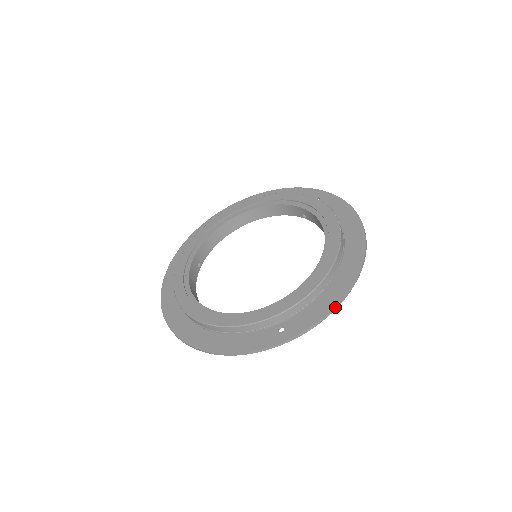
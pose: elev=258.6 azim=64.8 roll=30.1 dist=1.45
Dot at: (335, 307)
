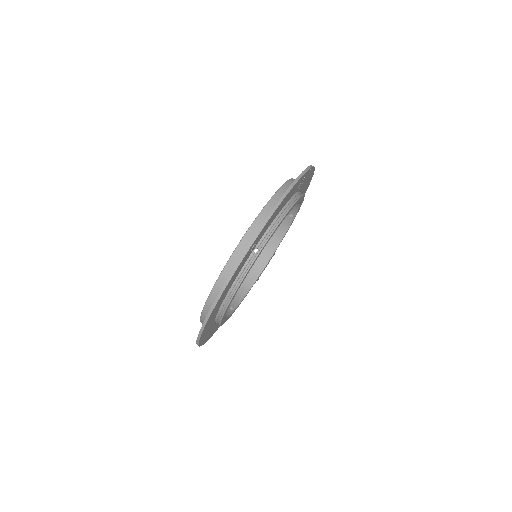
Dot at: (282, 197)
